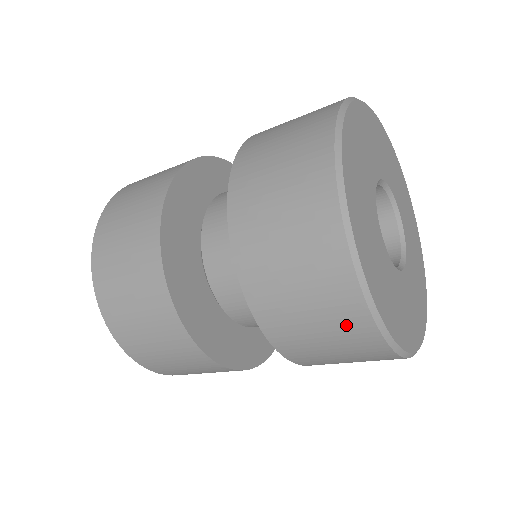
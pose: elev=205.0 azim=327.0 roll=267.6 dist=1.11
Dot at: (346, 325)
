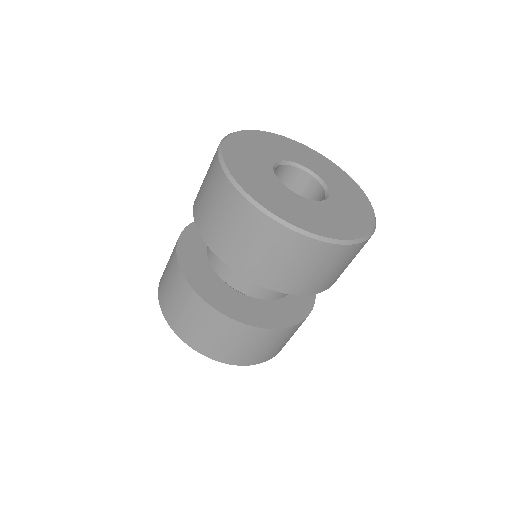
Dot at: (246, 219)
